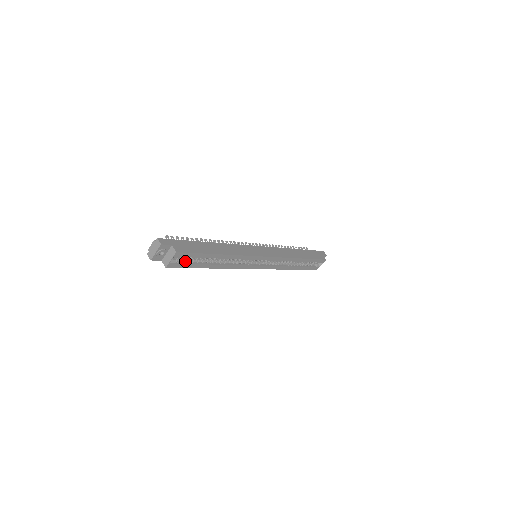
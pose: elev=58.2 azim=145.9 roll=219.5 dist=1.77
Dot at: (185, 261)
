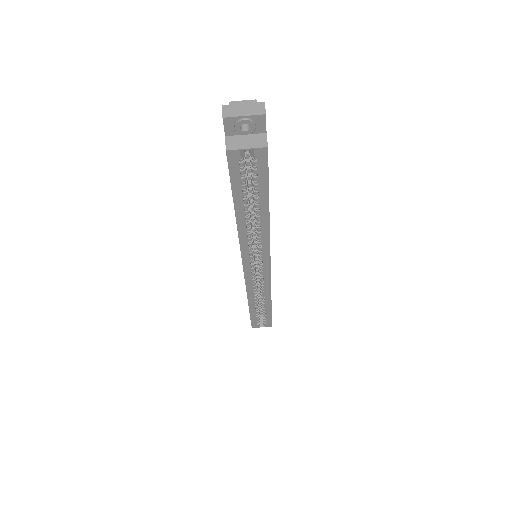
Dot at: (244, 172)
